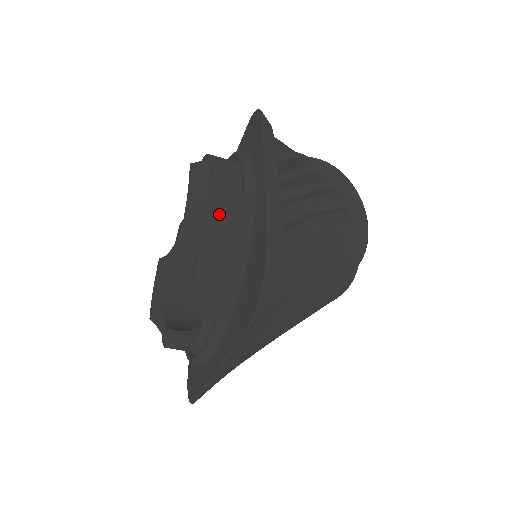
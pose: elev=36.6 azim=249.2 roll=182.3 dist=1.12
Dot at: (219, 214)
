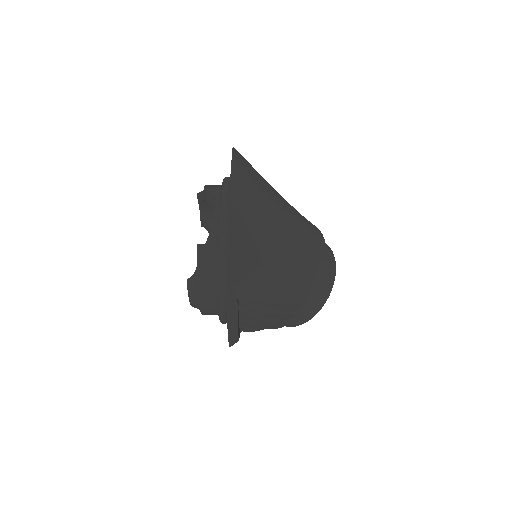
Dot at: occluded
